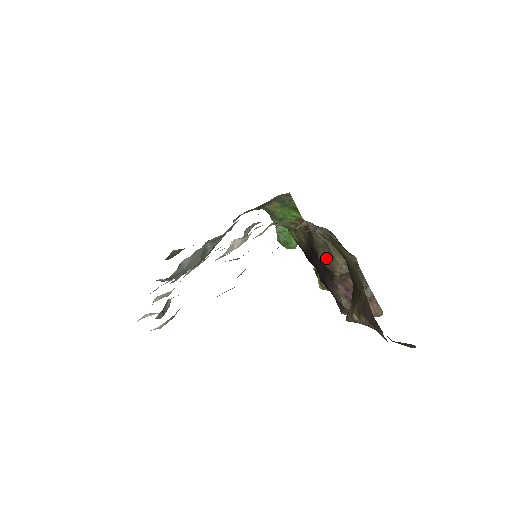
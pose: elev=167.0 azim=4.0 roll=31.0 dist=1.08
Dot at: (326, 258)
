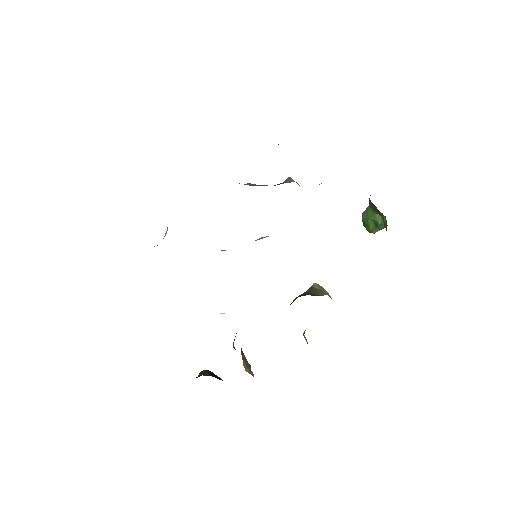
Dot at: occluded
